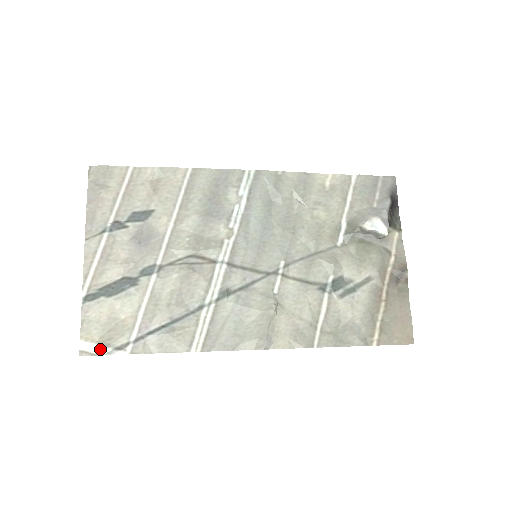
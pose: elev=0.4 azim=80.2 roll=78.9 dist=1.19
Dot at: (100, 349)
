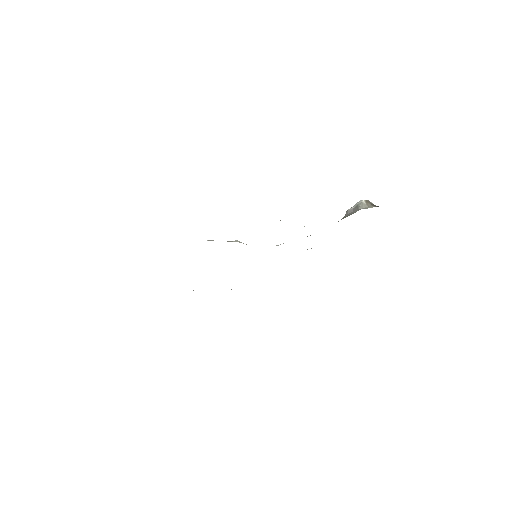
Dot at: occluded
